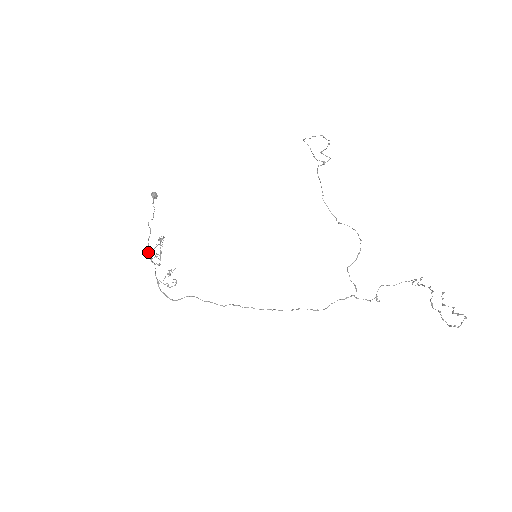
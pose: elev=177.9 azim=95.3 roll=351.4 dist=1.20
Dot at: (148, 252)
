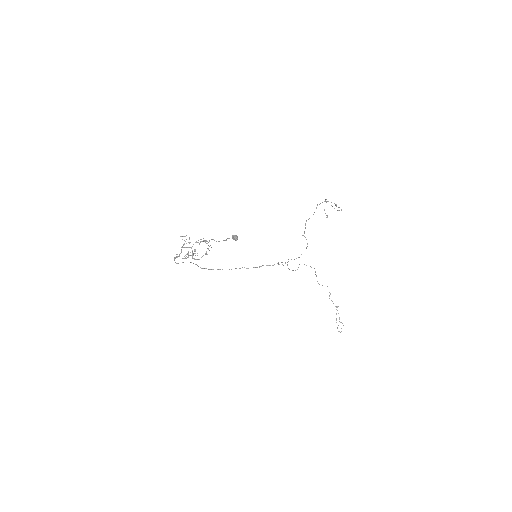
Dot at: occluded
